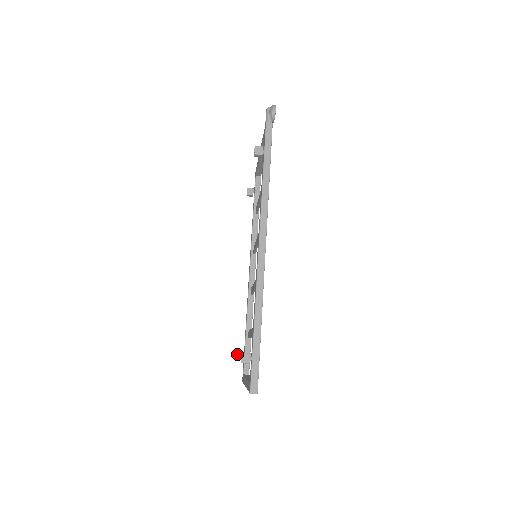
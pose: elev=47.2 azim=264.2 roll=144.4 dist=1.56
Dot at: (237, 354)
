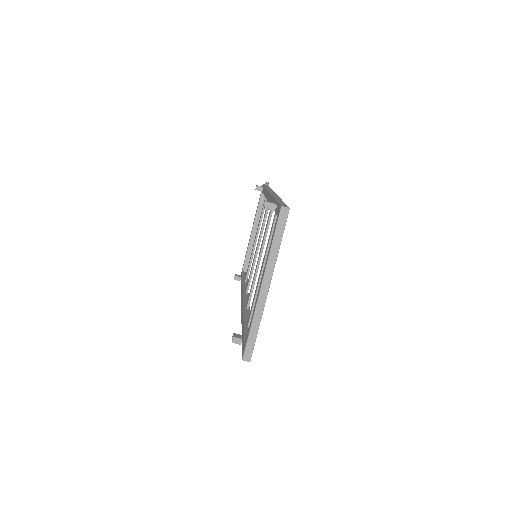
Dot at: (234, 334)
